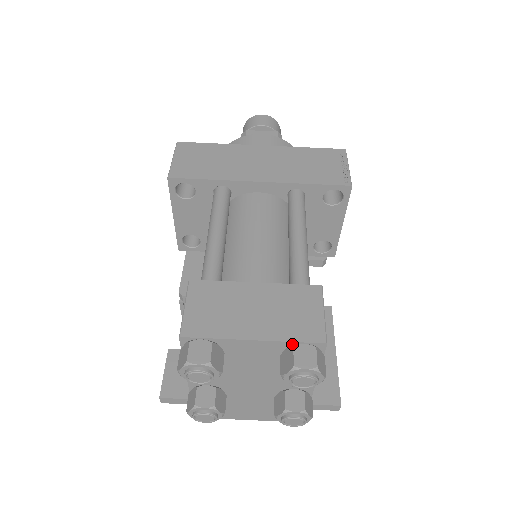
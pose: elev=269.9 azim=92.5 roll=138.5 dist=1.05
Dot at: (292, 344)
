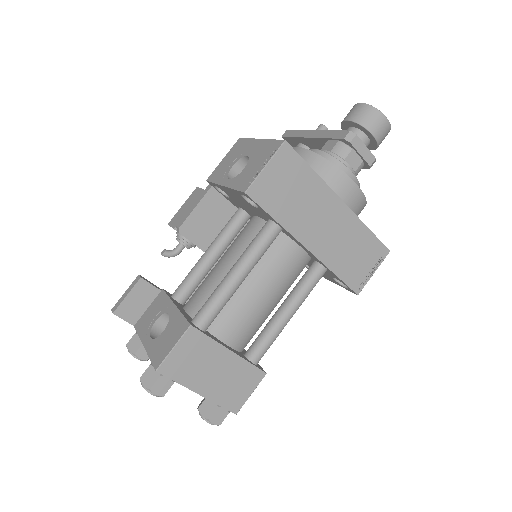
Dot at: (218, 404)
